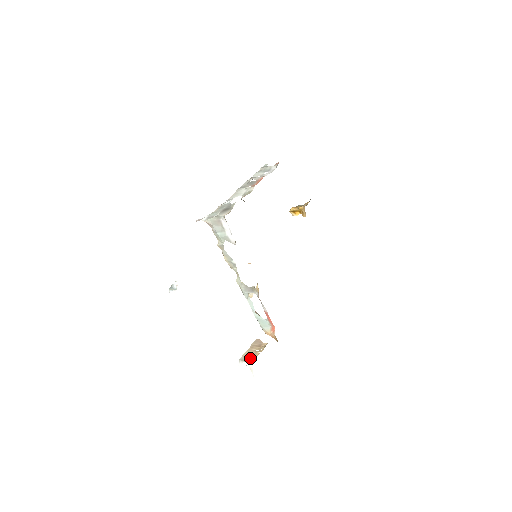
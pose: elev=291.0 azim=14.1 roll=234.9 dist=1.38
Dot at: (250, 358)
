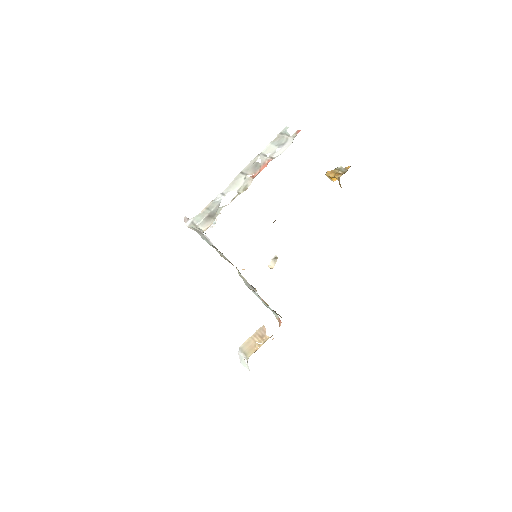
Dot at: (248, 351)
